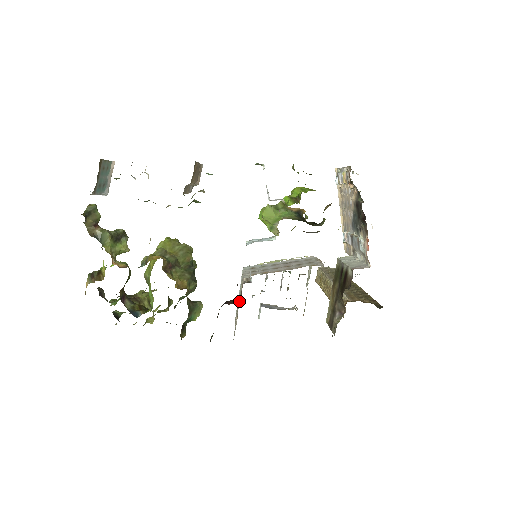
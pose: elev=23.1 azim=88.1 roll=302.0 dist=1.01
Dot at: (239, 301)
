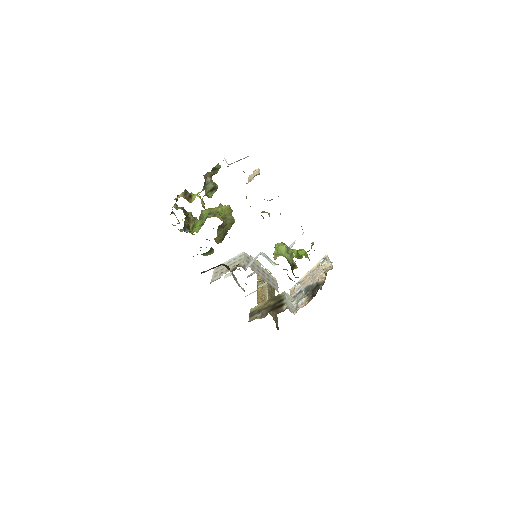
Dot at: (230, 268)
